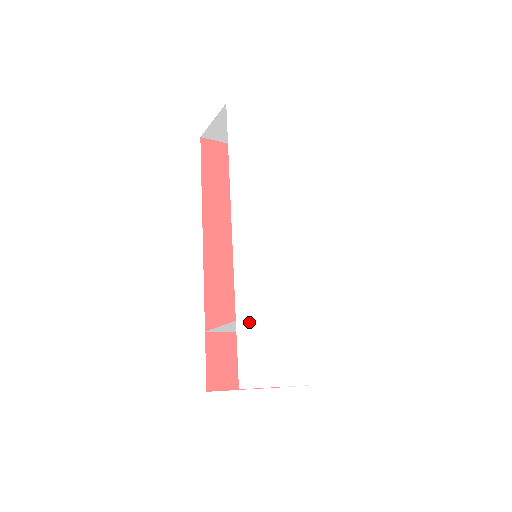
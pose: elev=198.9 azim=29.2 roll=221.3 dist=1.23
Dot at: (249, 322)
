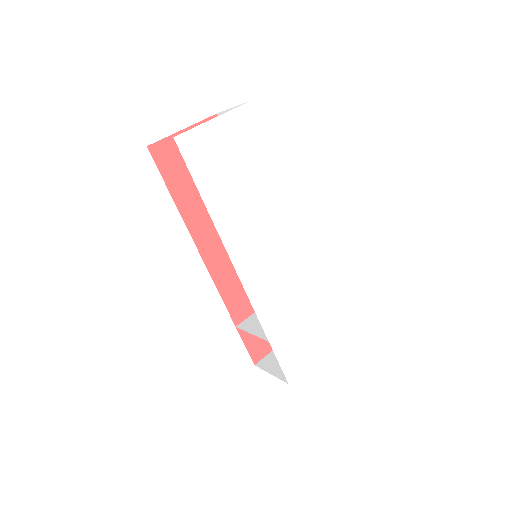
Dot at: (278, 335)
